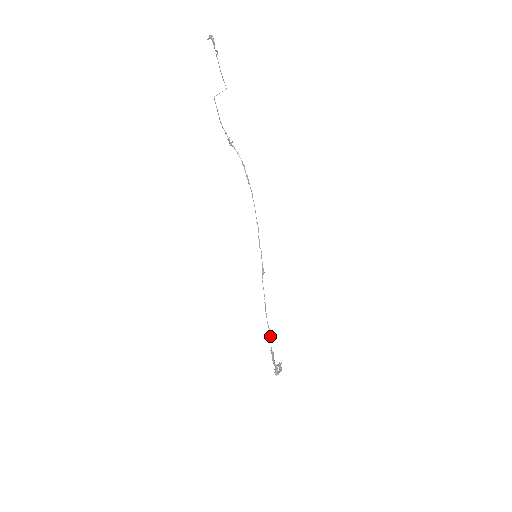
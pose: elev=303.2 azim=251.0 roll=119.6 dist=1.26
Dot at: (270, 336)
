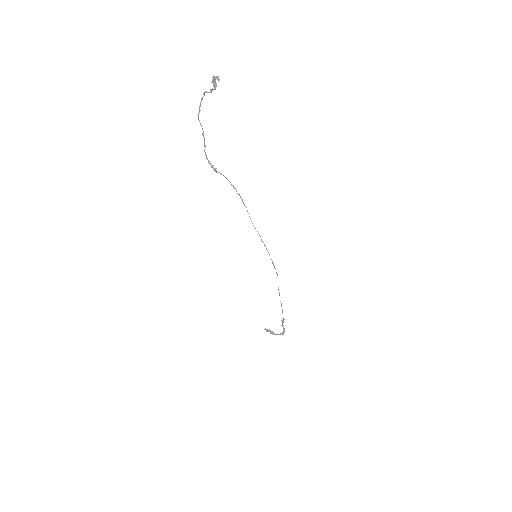
Dot at: occluded
